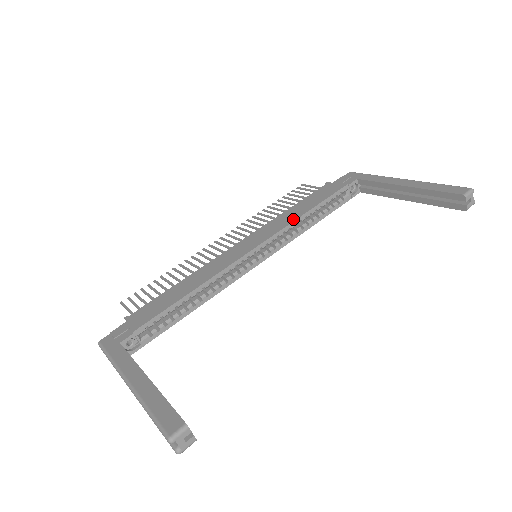
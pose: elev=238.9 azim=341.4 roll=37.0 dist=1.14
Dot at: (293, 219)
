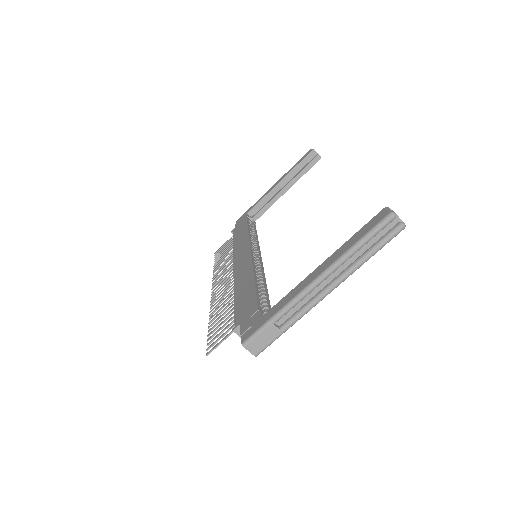
Dot at: (246, 236)
